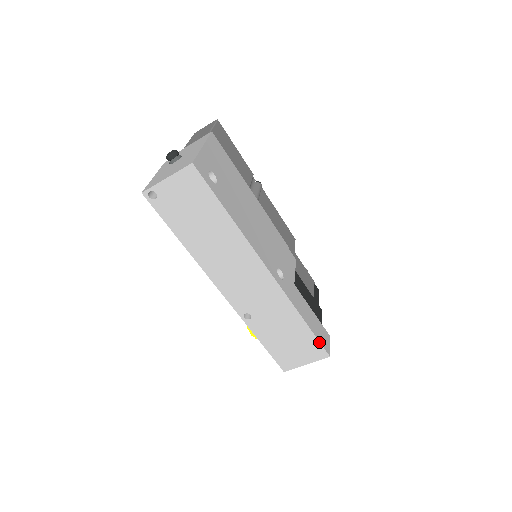
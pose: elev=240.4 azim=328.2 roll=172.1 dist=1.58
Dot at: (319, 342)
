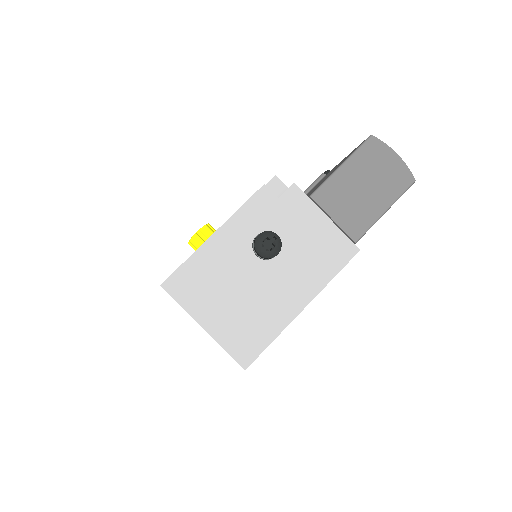
Dot at: occluded
